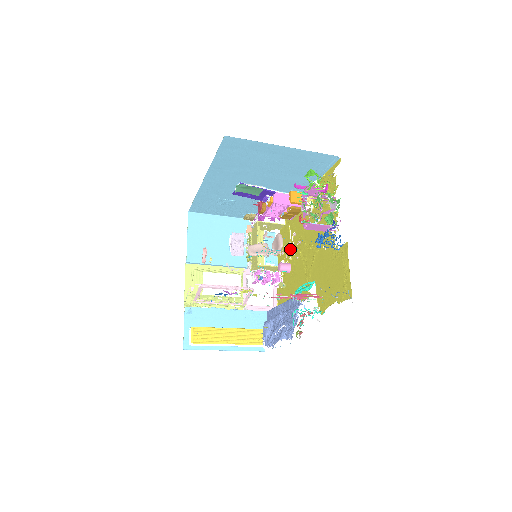
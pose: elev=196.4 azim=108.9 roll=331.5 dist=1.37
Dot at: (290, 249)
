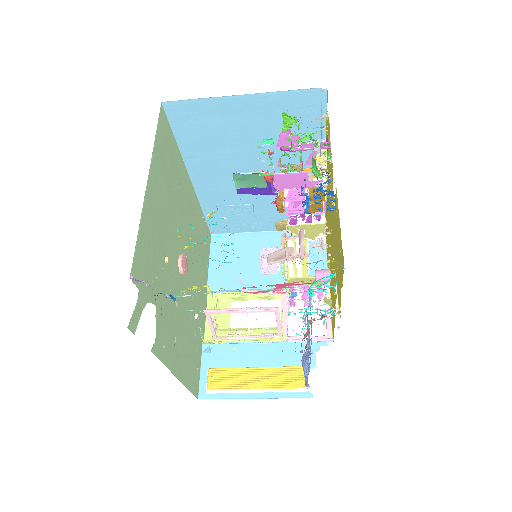
Dot at: (320, 246)
